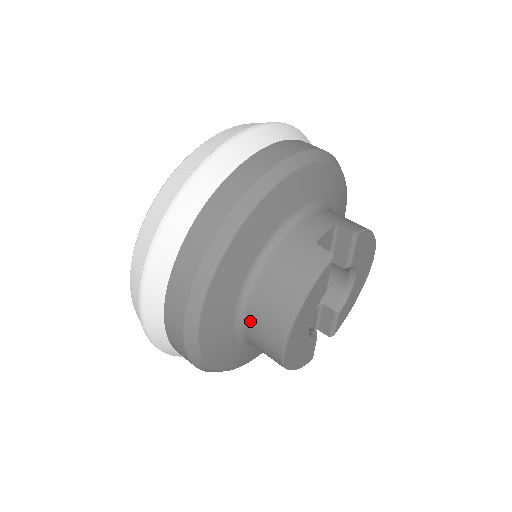
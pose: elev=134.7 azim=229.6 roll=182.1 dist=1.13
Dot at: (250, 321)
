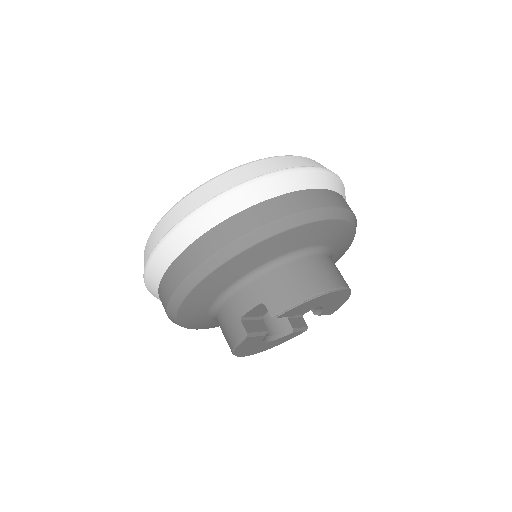
Dot at: occluded
